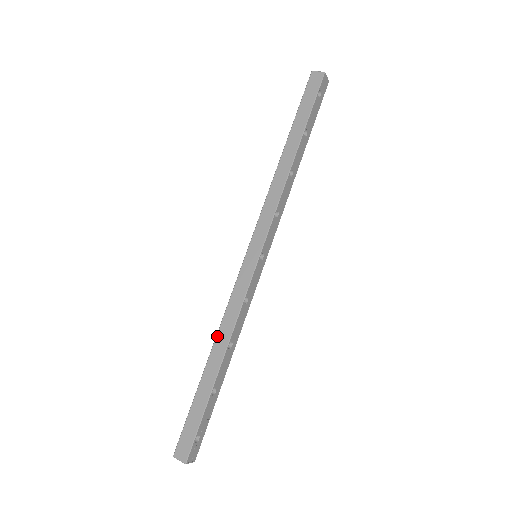
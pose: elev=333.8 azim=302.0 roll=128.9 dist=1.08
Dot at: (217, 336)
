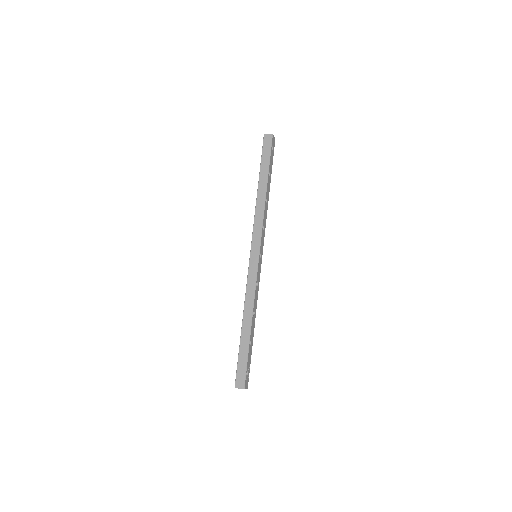
Dot at: (244, 310)
